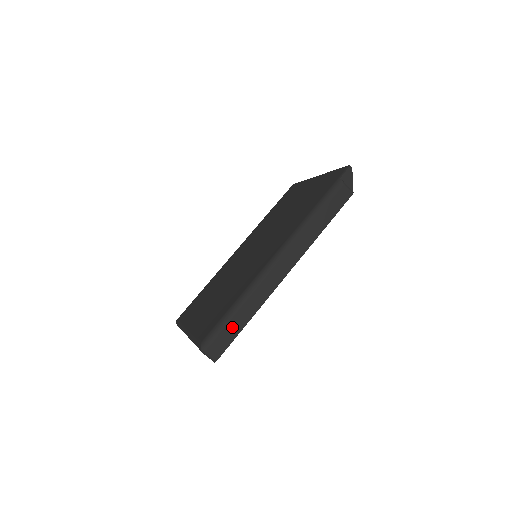
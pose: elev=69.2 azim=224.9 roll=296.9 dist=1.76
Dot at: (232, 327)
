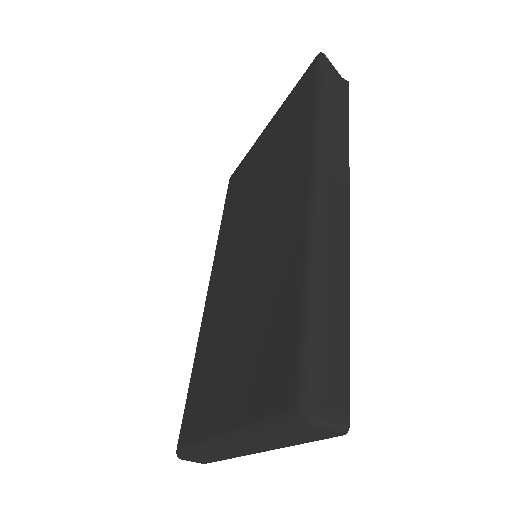
Dot at: (331, 341)
